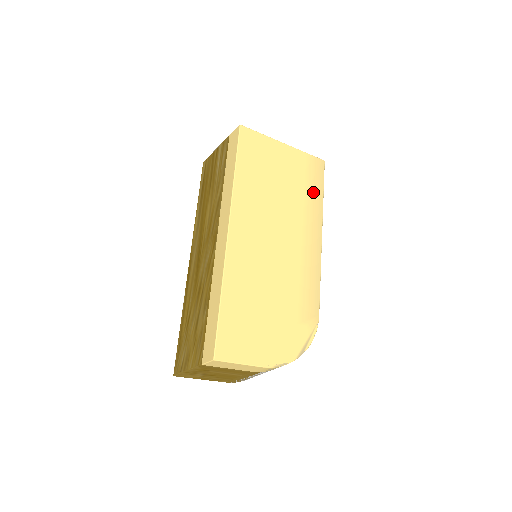
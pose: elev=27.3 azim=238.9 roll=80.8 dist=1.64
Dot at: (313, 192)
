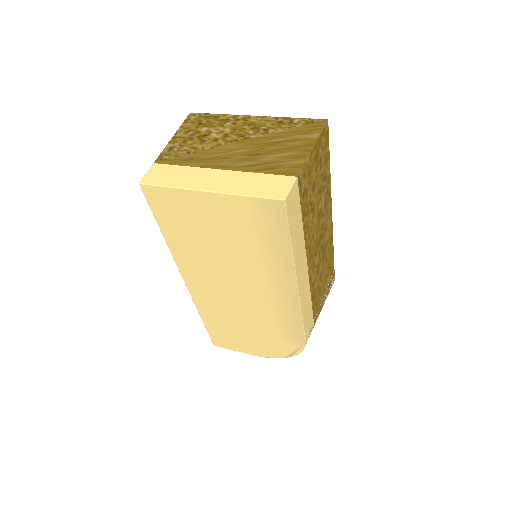
Dot at: (272, 244)
